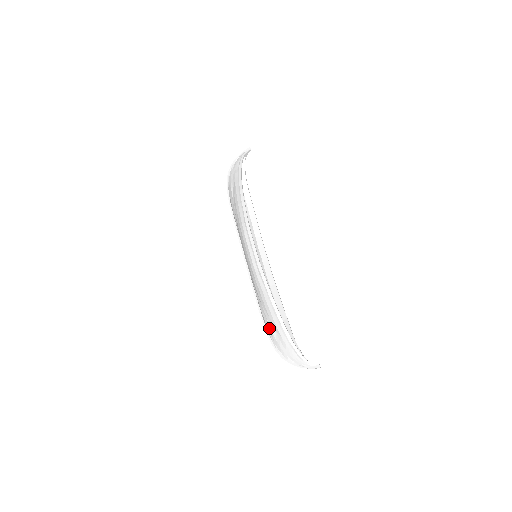
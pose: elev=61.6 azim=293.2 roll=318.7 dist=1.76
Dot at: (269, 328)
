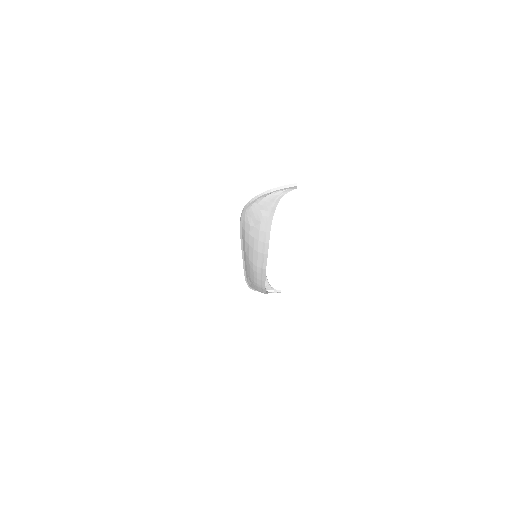
Dot at: occluded
